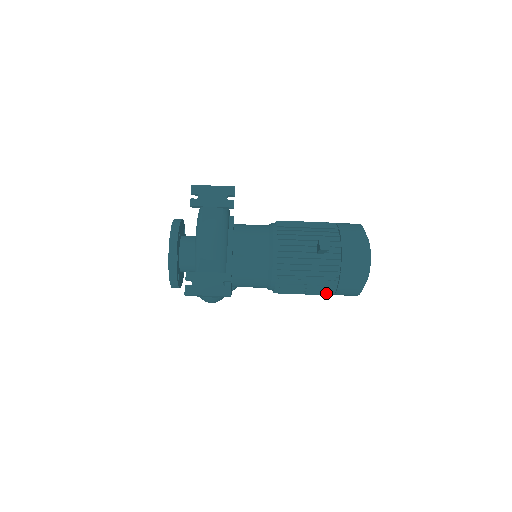
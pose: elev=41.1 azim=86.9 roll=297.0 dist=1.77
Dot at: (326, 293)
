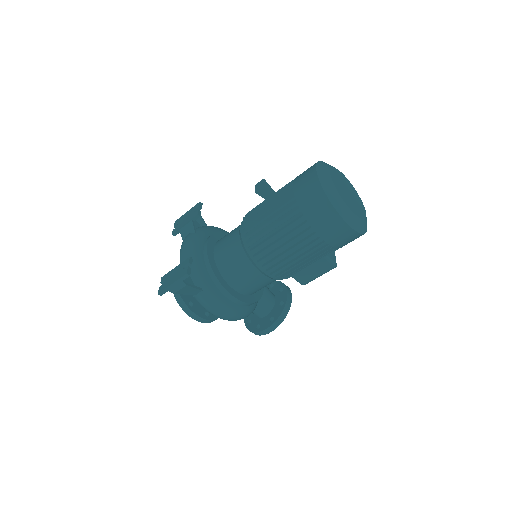
Dot at: (312, 242)
